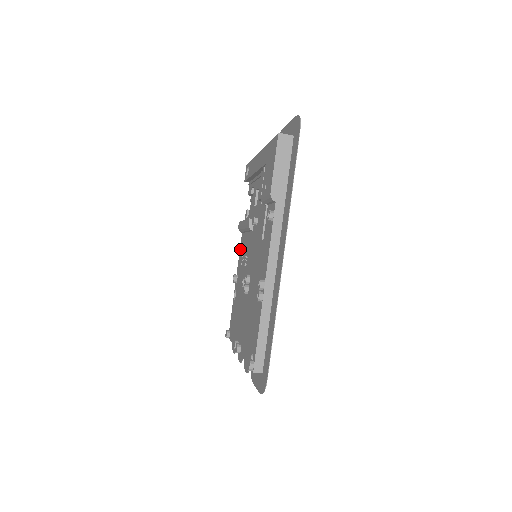
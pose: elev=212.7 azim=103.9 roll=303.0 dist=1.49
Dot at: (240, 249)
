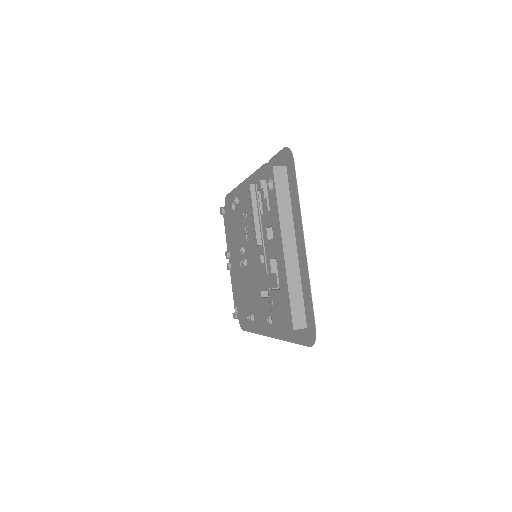
Dot at: (246, 194)
